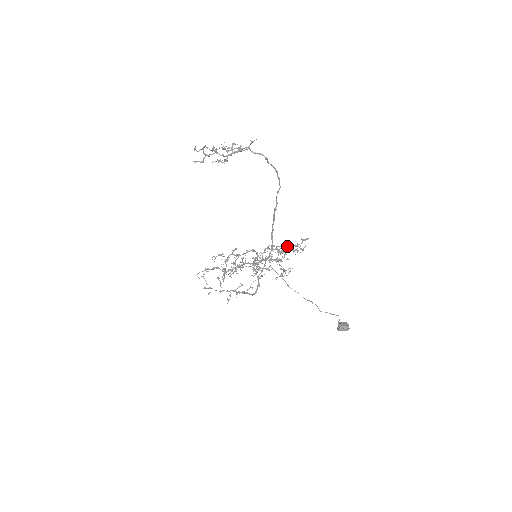
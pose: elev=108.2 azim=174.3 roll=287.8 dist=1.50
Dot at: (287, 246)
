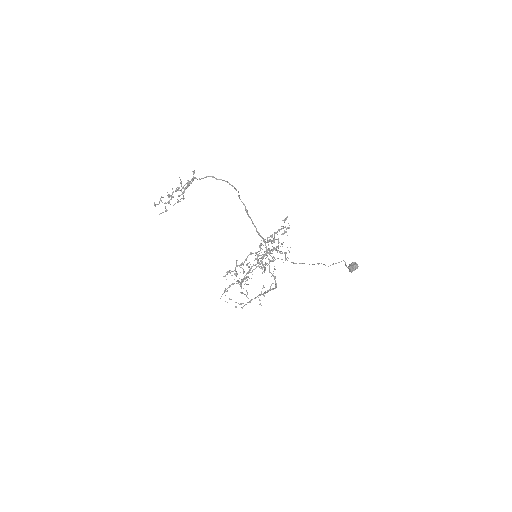
Dot at: (275, 233)
